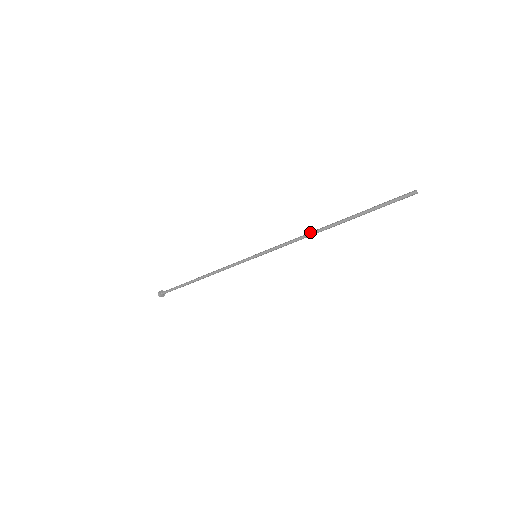
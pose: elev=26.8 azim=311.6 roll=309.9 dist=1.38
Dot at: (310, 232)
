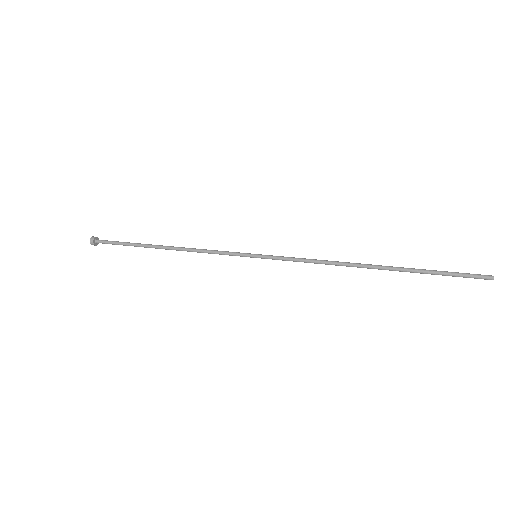
Dot at: (342, 265)
